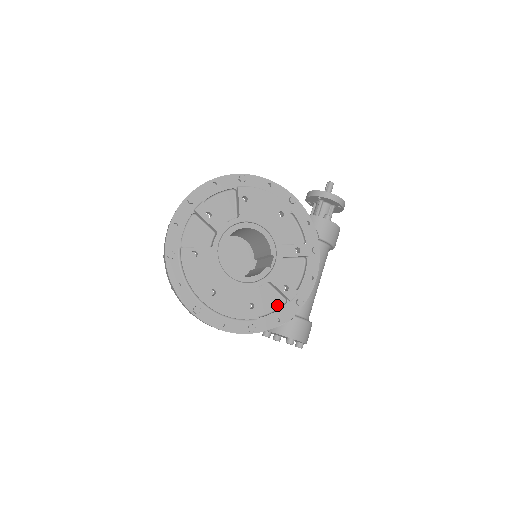
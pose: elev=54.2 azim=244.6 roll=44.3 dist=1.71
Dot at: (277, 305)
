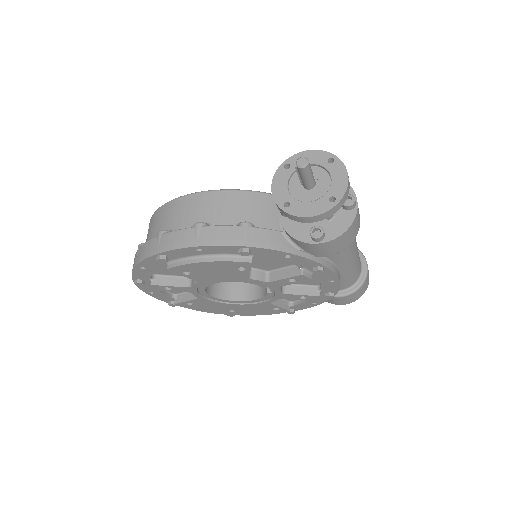
Dot at: occluded
